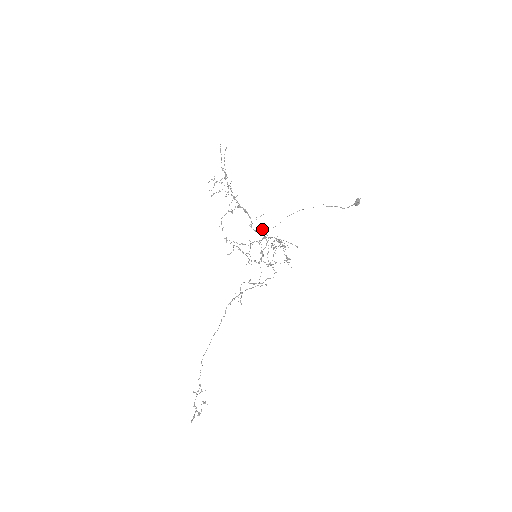
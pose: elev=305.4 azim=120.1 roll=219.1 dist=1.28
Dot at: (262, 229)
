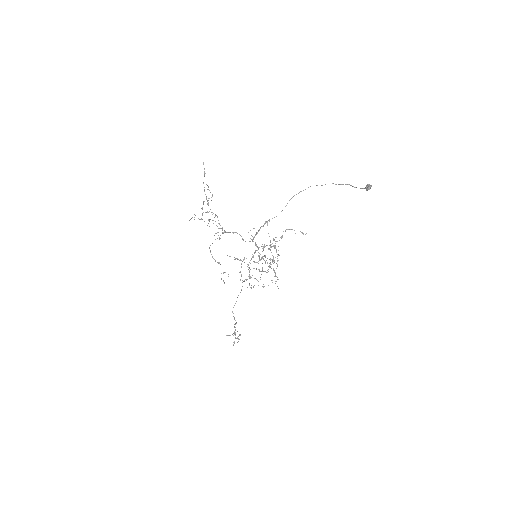
Dot at: occluded
